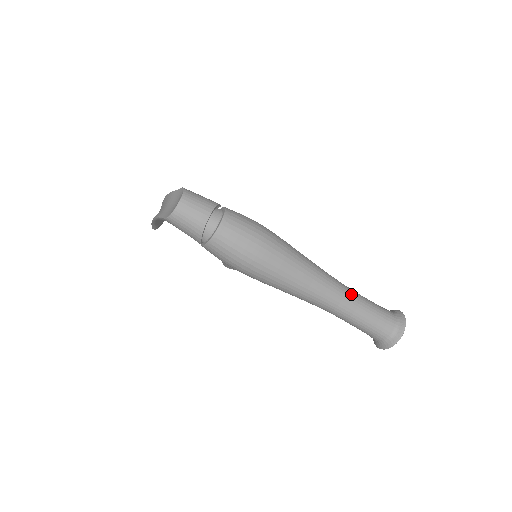
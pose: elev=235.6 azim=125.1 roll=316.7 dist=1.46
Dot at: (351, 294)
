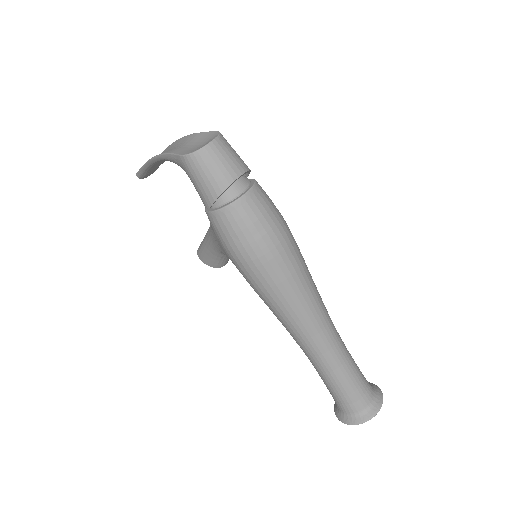
Dot at: (342, 345)
